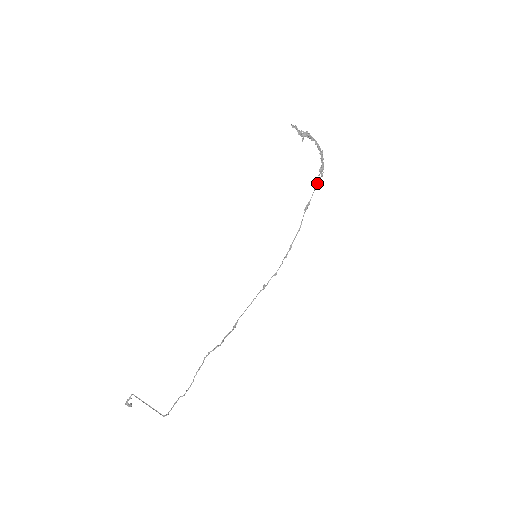
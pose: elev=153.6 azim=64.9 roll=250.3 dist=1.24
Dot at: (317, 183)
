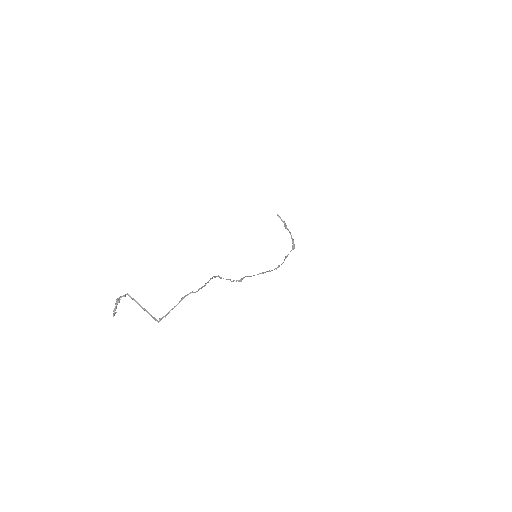
Dot at: (291, 250)
